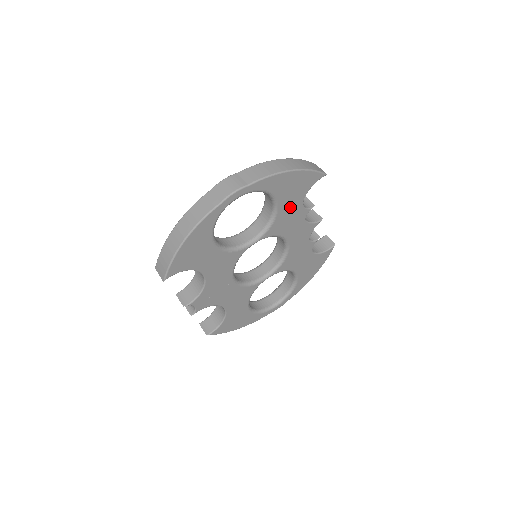
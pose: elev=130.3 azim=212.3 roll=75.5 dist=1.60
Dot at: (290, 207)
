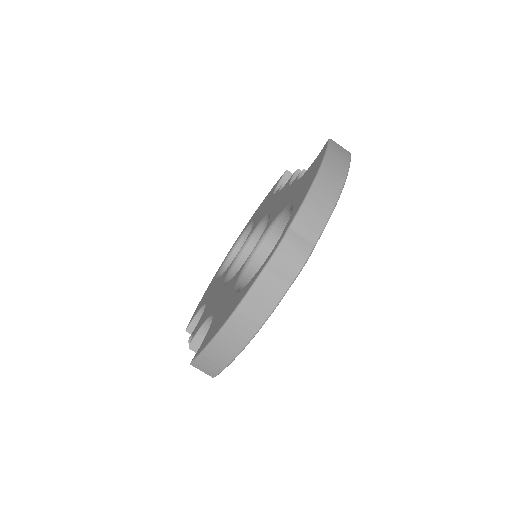
Dot at: occluded
